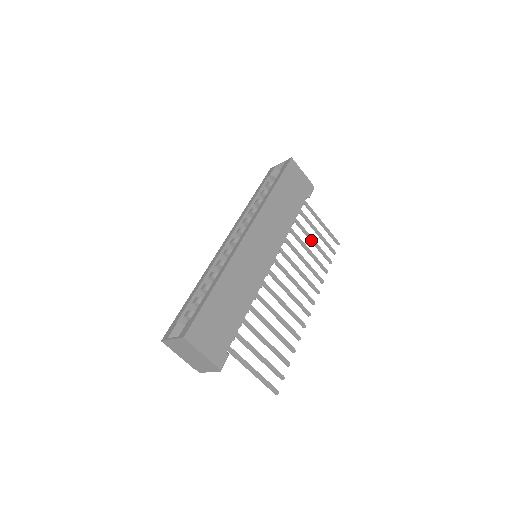
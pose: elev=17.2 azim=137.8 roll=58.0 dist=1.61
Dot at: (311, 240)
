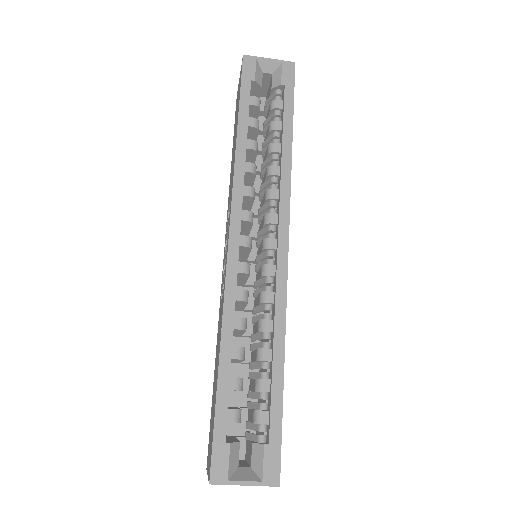
Dot at: occluded
